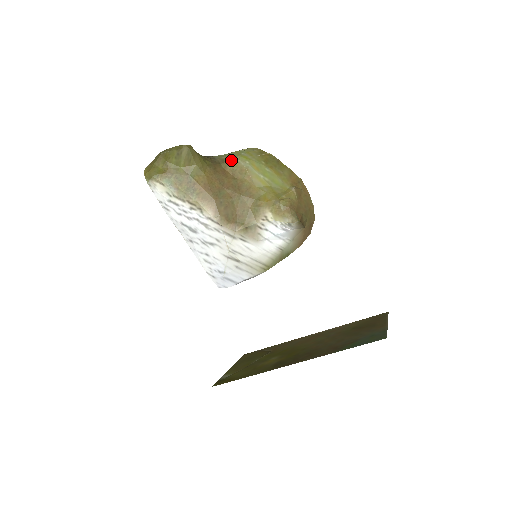
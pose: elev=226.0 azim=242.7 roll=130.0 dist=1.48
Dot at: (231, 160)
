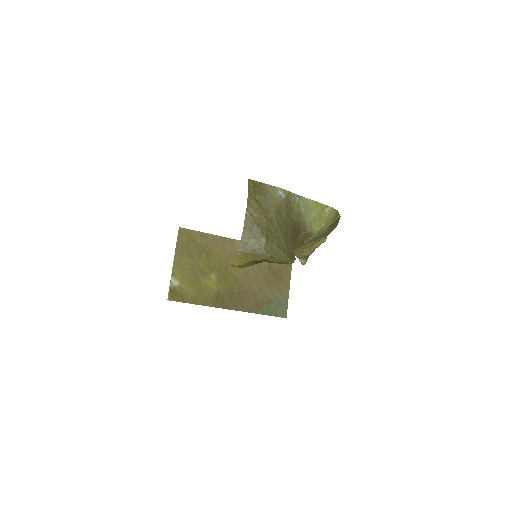
Dot at: (310, 232)
